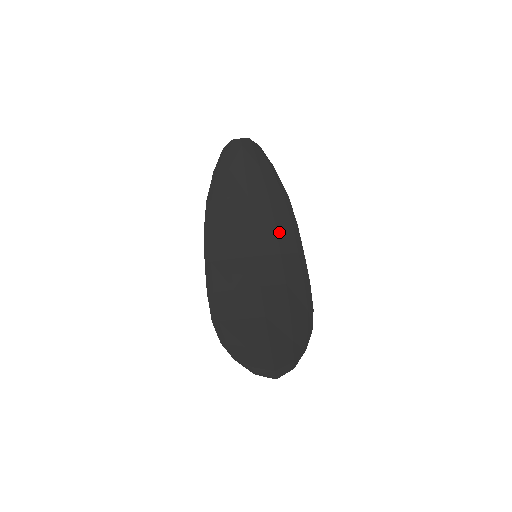
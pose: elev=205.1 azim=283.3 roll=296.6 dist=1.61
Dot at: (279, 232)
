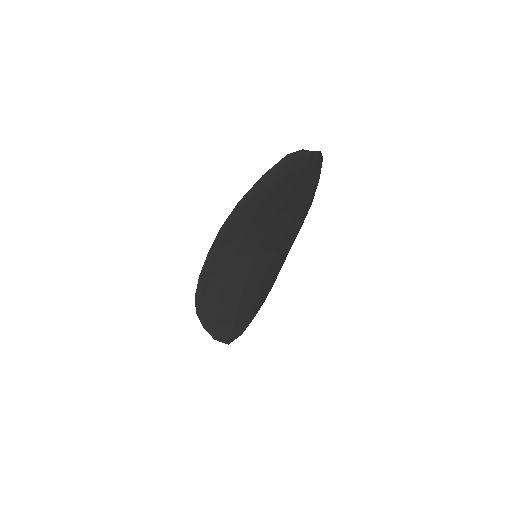
Dot at: (285, 235)
